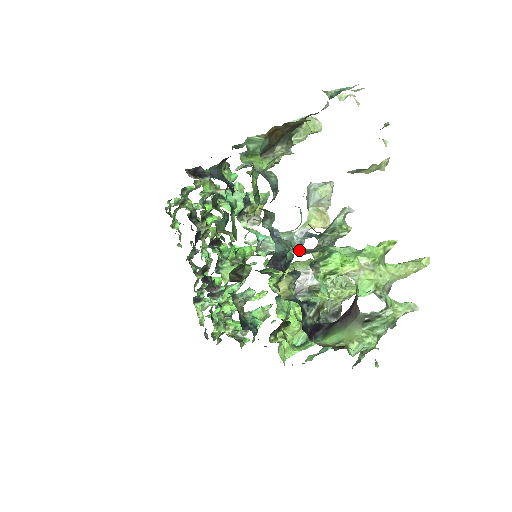
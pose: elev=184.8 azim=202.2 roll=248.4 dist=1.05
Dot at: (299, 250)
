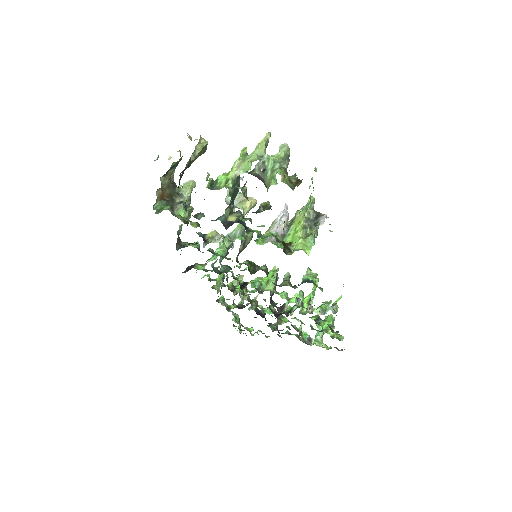
Dot at: occluded
